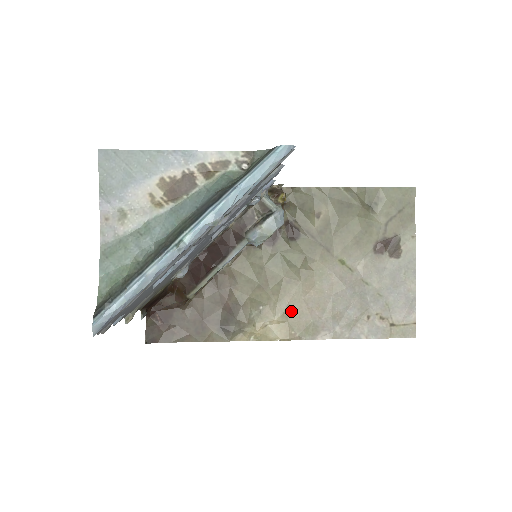
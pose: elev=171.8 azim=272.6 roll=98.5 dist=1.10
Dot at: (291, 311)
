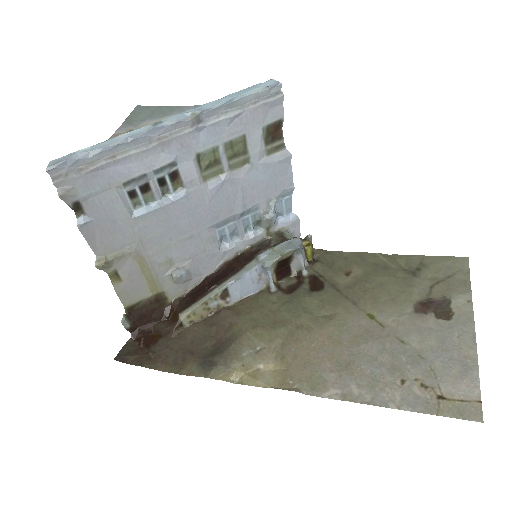
Dot at: (295, 357)
